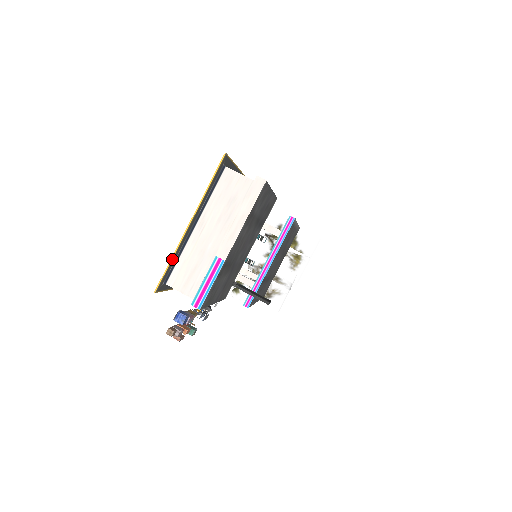
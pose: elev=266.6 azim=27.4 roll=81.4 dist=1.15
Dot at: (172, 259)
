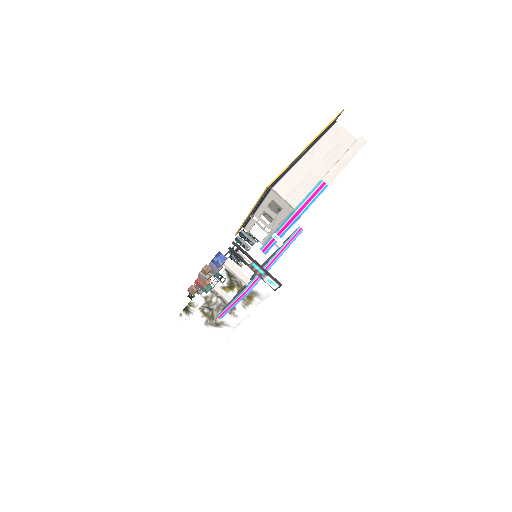
Dot at: (287, 167)
